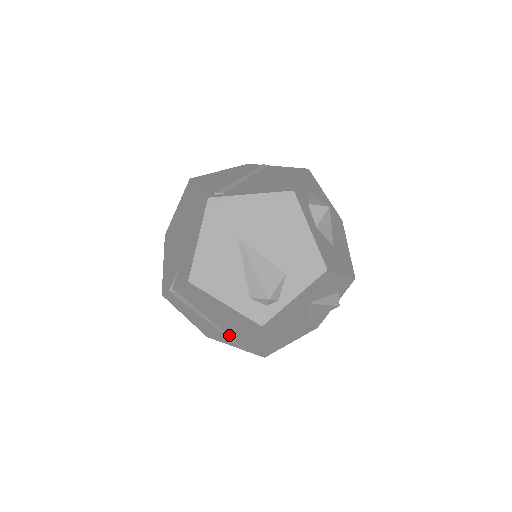
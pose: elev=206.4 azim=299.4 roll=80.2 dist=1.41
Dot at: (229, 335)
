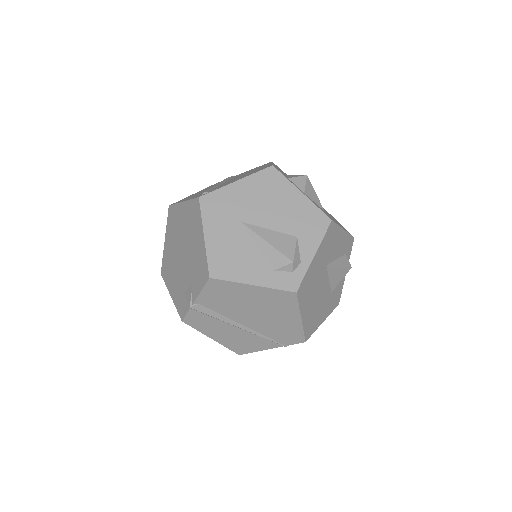
Dot at: (263, 333)
